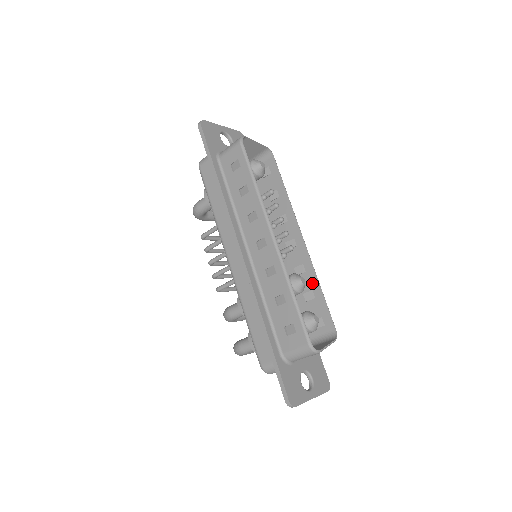
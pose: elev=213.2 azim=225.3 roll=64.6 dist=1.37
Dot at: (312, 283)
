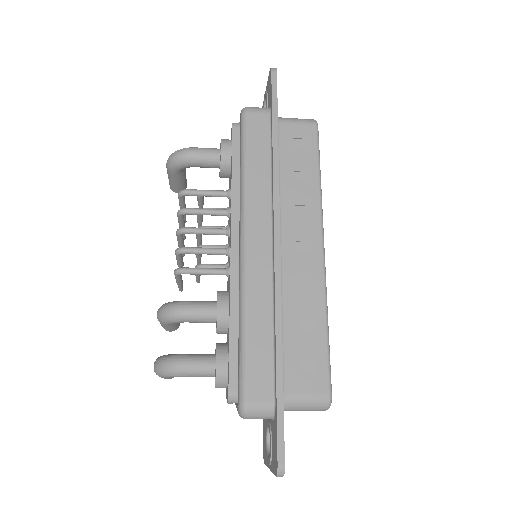
Dot at: occluded
